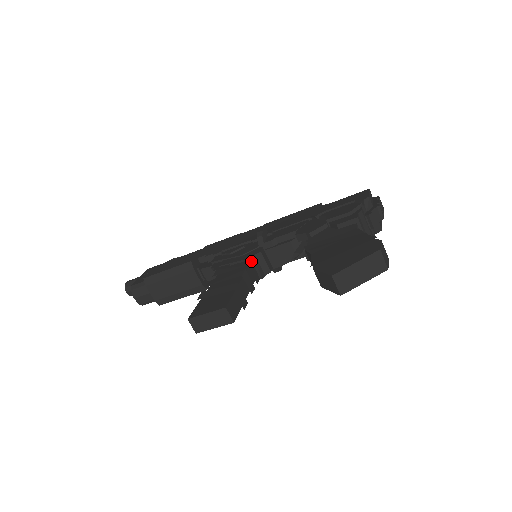
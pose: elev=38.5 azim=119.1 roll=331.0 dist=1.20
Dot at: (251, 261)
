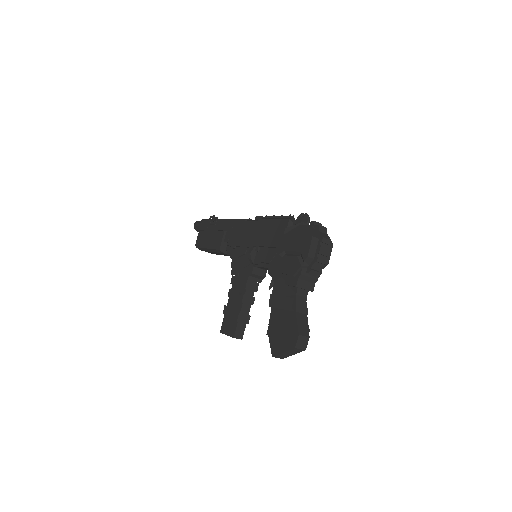
Dot at: (248, 280)
